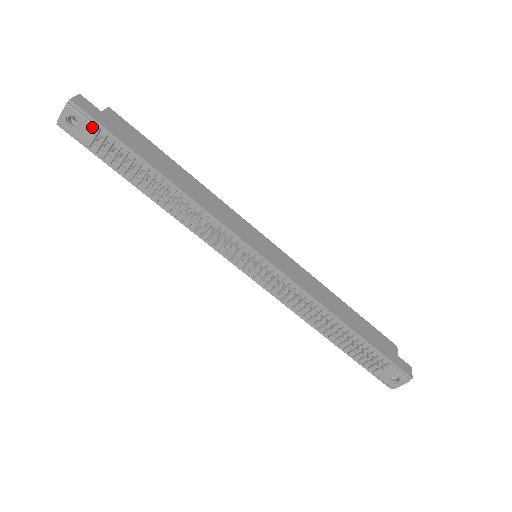
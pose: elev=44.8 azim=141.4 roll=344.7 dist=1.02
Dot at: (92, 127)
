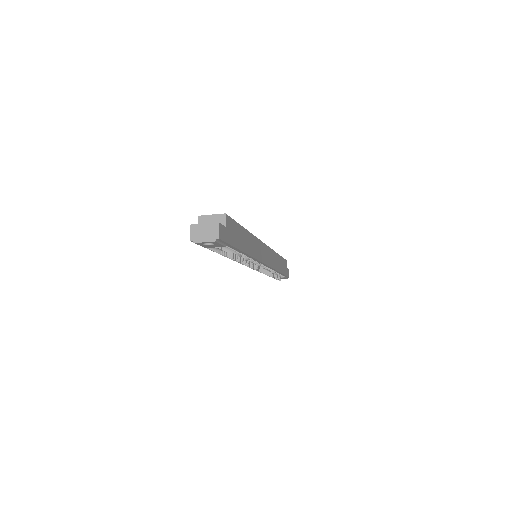
Dot at: (222, 246)
